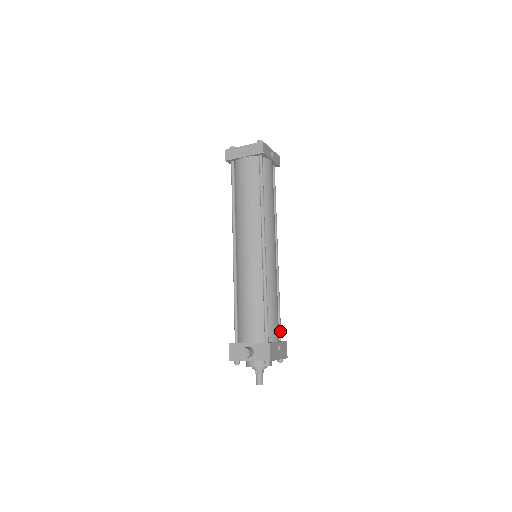
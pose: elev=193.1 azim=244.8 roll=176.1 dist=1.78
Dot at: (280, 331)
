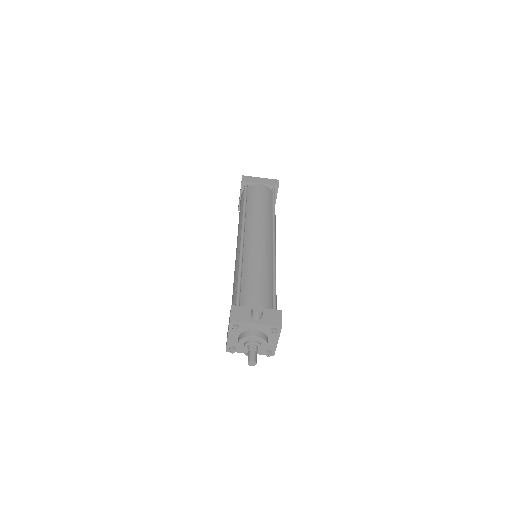
Dot at: occluded
